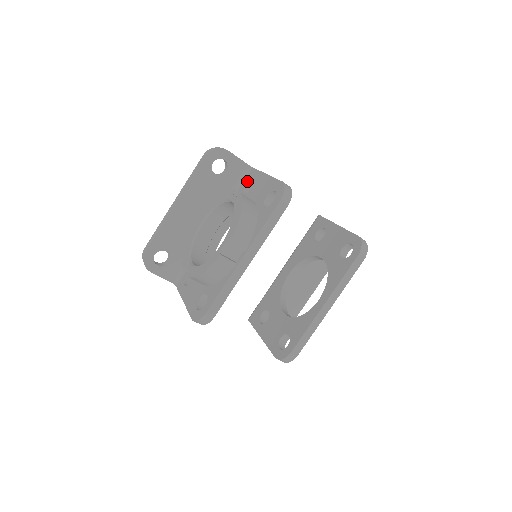
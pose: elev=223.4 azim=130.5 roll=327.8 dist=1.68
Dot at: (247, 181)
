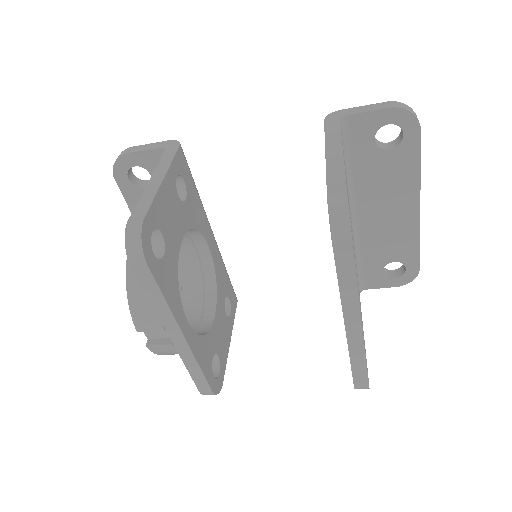
Dot at: occluded
